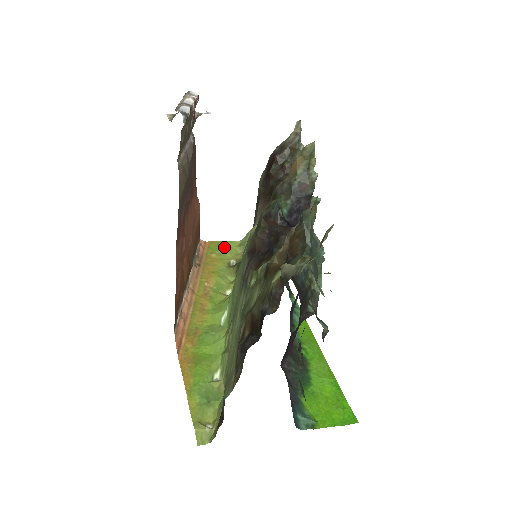
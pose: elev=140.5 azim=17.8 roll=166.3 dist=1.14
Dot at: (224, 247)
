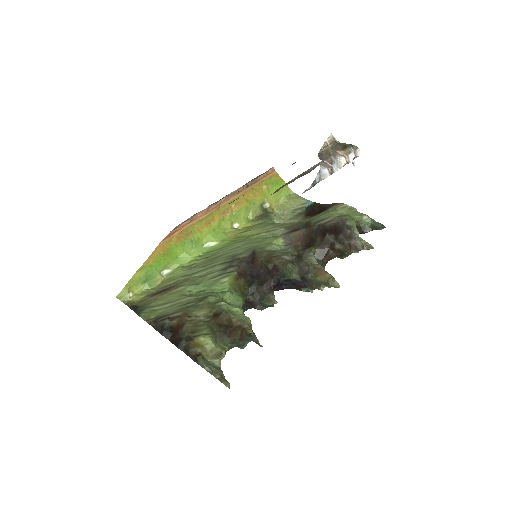
Dot at: (278, 188)
